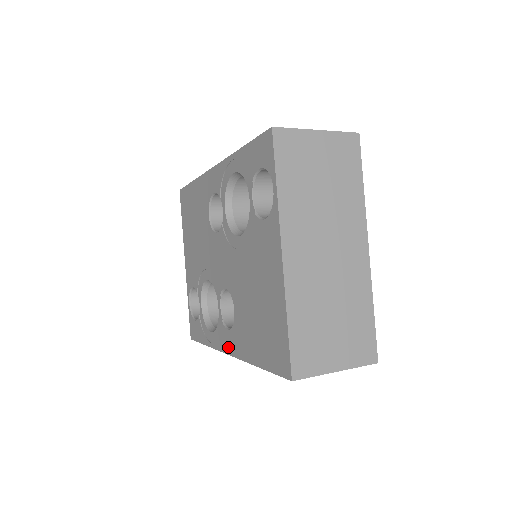
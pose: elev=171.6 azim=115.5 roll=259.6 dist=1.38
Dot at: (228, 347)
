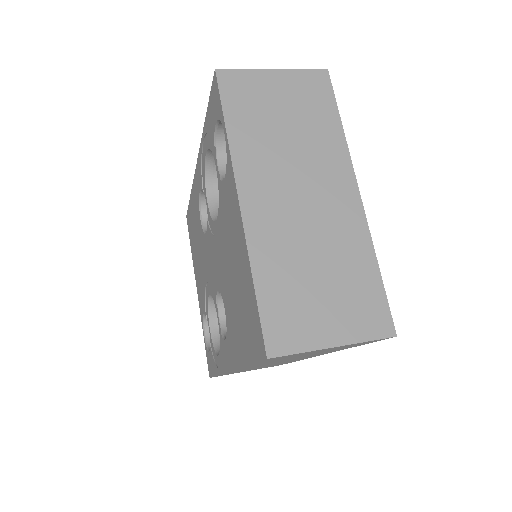
Dot at: (227, 361)
